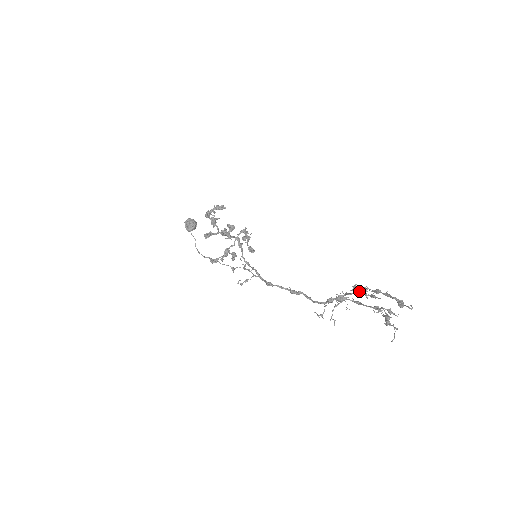
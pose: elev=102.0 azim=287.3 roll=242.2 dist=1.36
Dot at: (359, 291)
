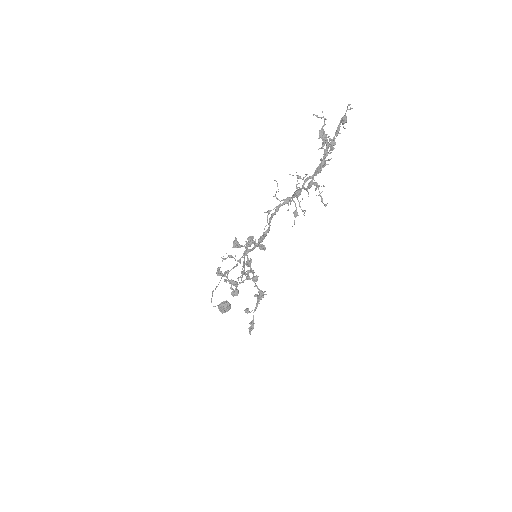
Dot at: (318, 168)
